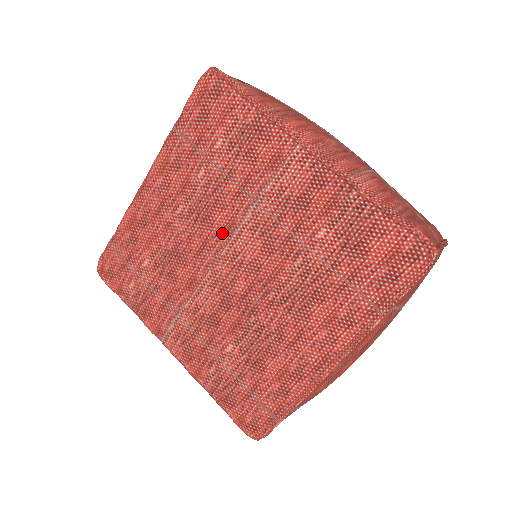
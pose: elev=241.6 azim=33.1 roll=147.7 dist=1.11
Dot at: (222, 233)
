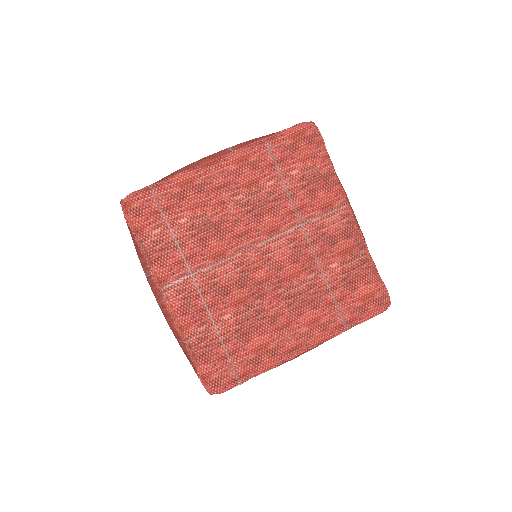
Dot at: (265, 231)
